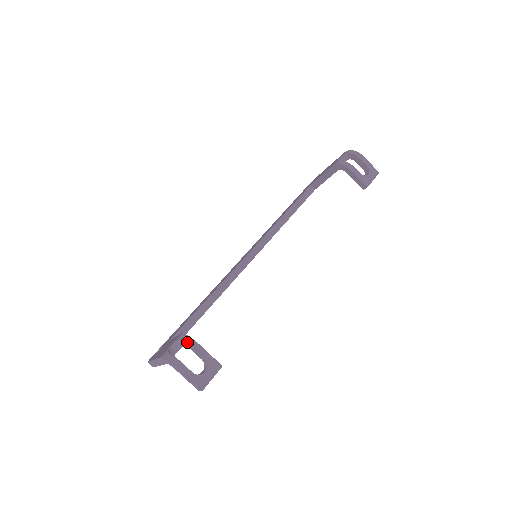
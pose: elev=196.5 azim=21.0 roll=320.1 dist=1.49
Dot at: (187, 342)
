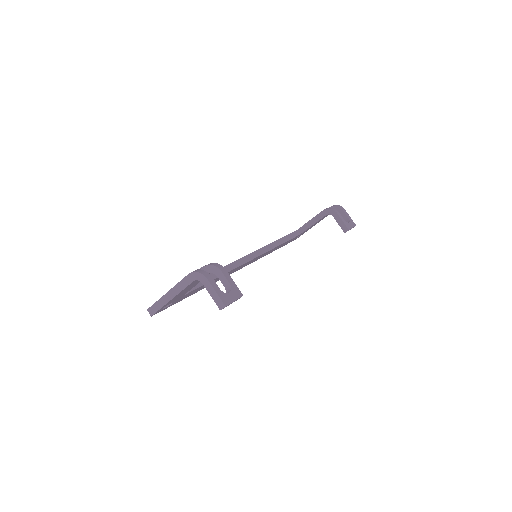
Dot at: (217, 266)
